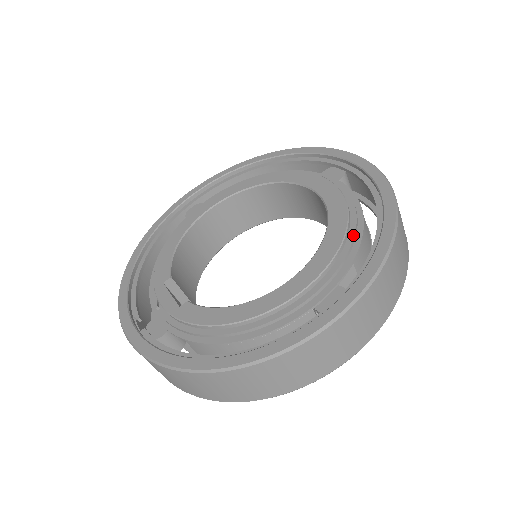
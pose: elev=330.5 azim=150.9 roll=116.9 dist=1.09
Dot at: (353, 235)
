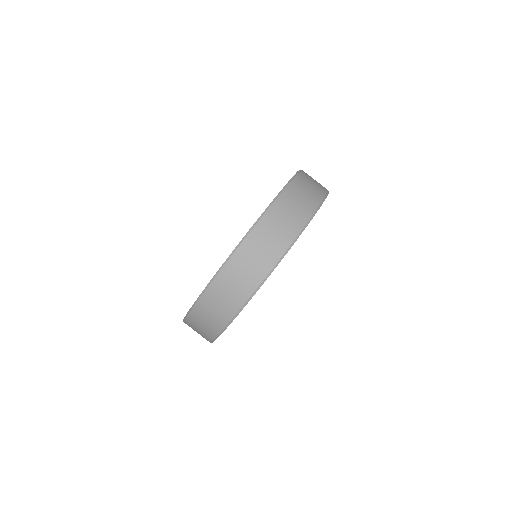
Dot at: occluded
